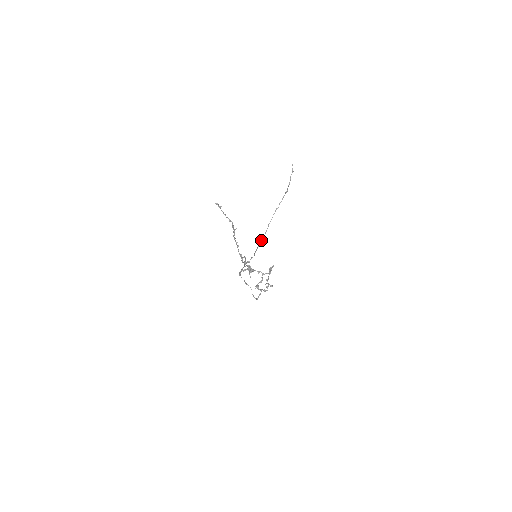
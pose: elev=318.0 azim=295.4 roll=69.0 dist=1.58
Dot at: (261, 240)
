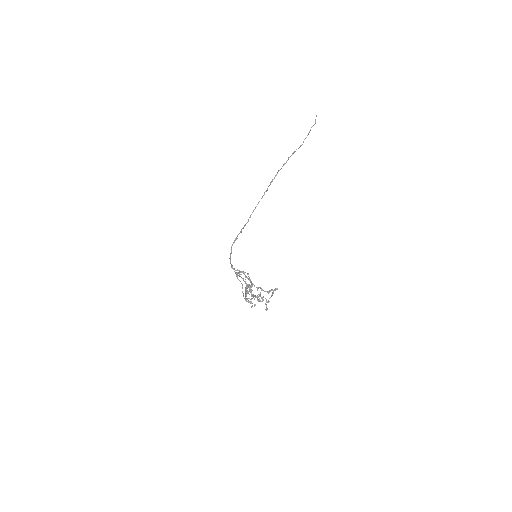
Dot at: (259, 201)
